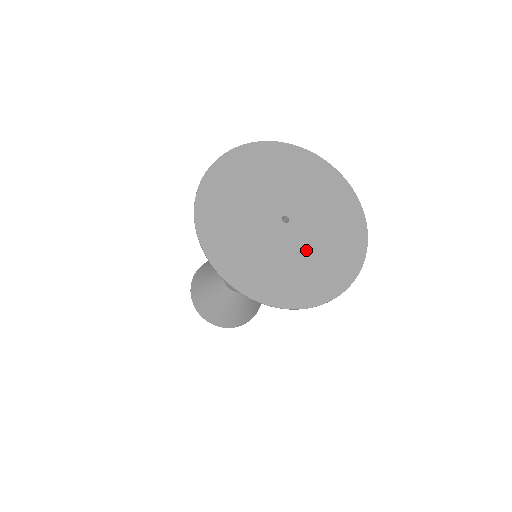
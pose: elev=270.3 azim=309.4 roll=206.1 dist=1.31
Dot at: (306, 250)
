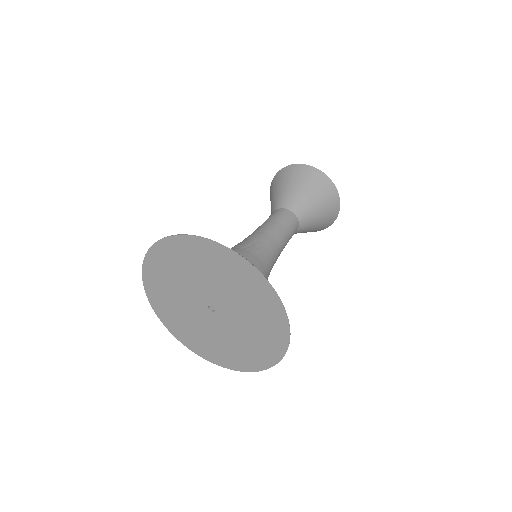
Dot at: (200, 325)
